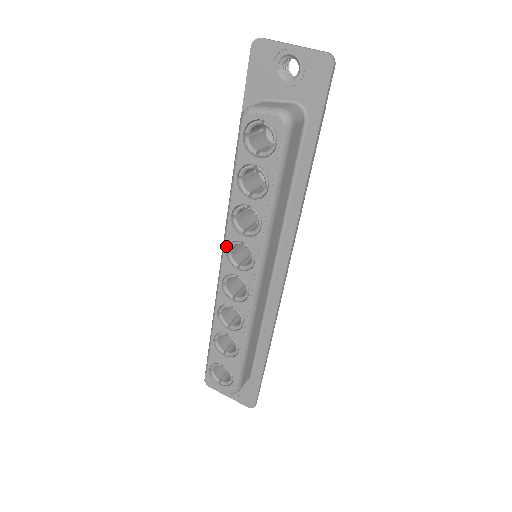
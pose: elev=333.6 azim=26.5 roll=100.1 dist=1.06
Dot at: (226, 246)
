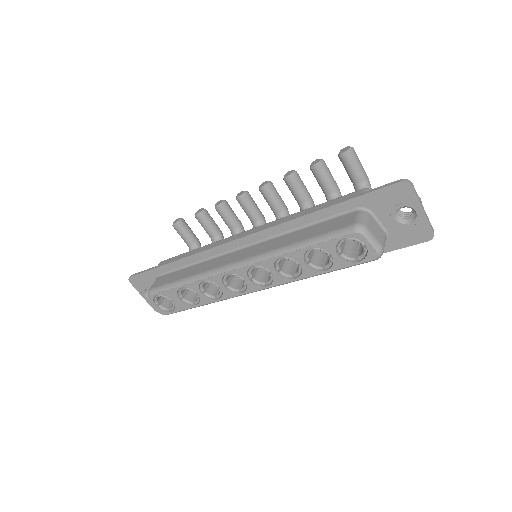
Dot at: (256, 264)
